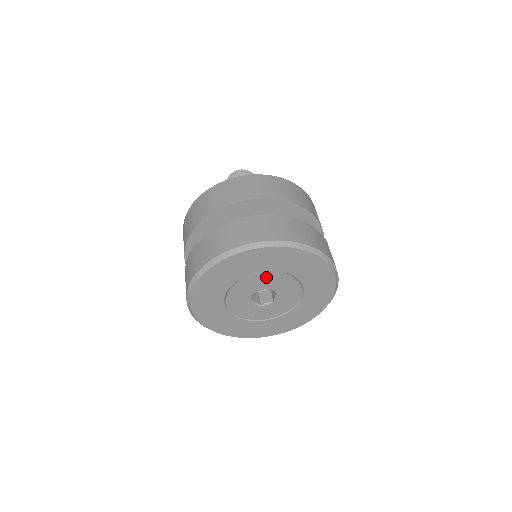
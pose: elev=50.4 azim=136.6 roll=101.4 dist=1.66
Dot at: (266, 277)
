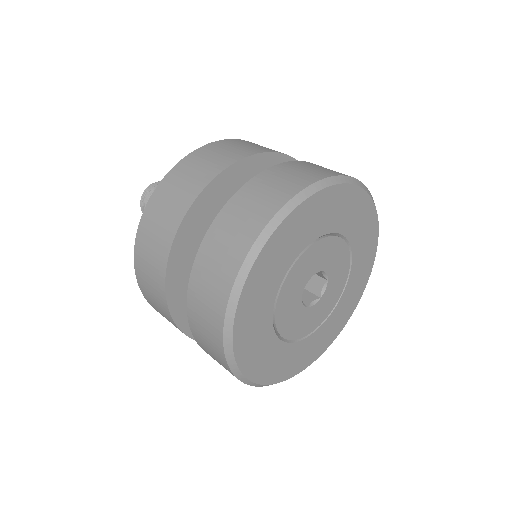
Dot at: (326, 246)
